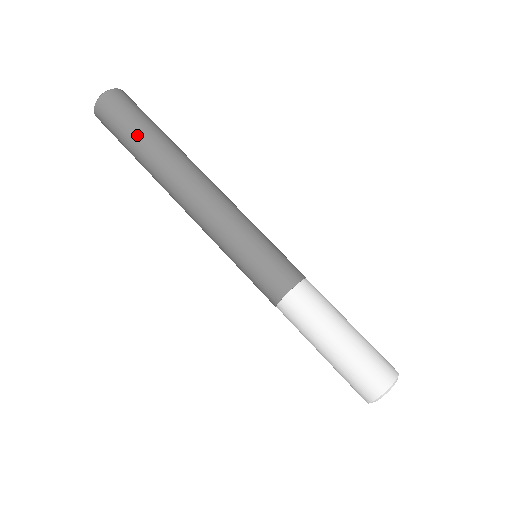
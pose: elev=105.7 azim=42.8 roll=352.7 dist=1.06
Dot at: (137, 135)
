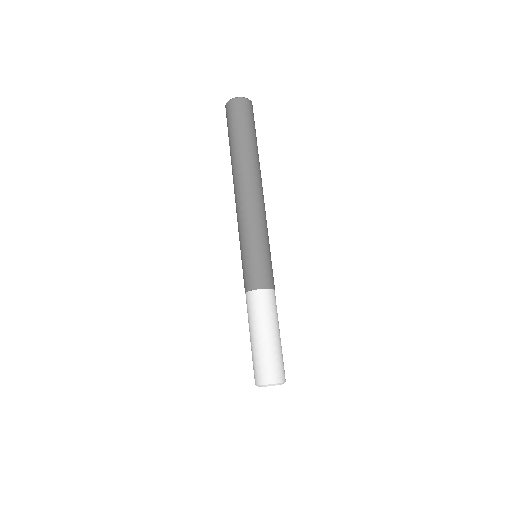
Dot at: (237, 137)
